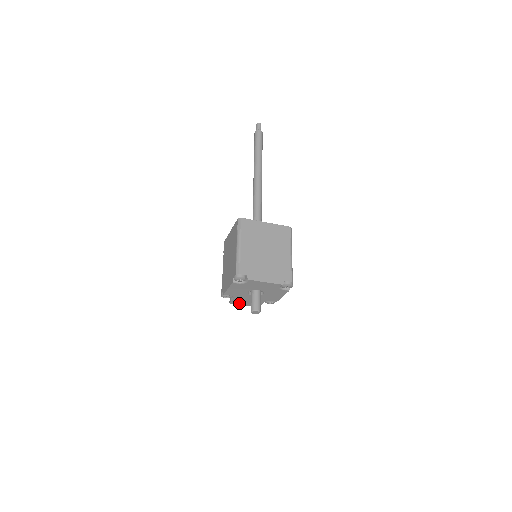
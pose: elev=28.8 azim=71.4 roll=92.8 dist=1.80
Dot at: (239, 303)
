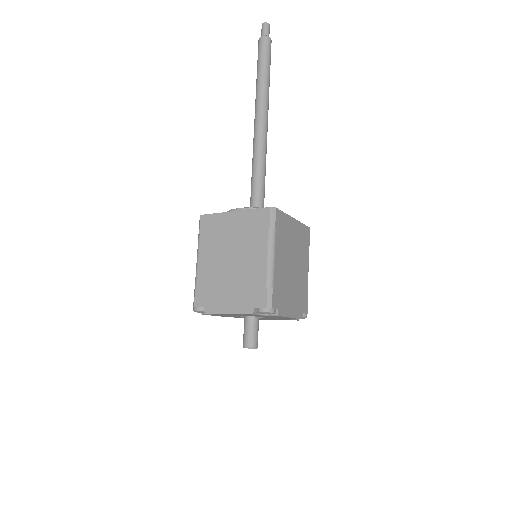
Dot at: (268, 319)
